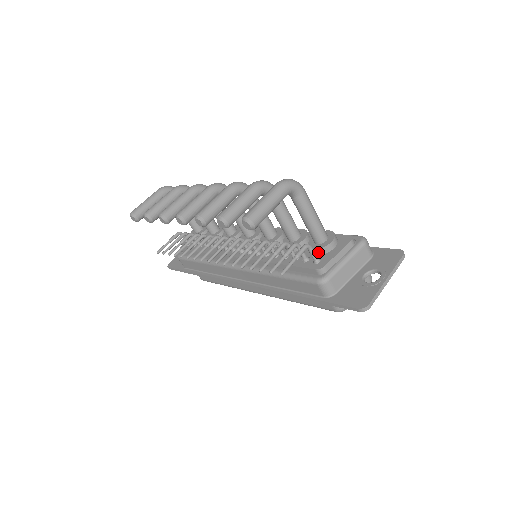
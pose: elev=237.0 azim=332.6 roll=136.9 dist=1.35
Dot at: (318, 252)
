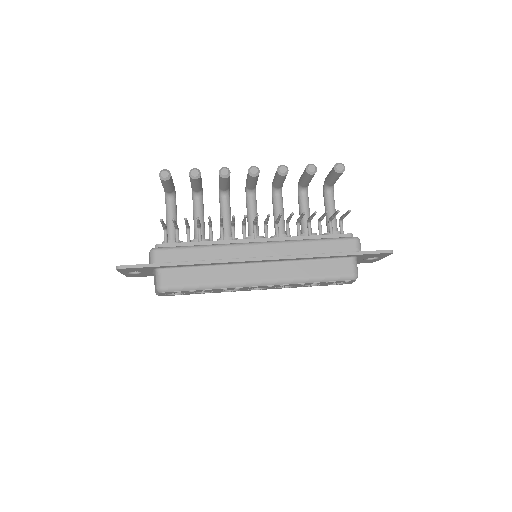
Dot at: occluded
